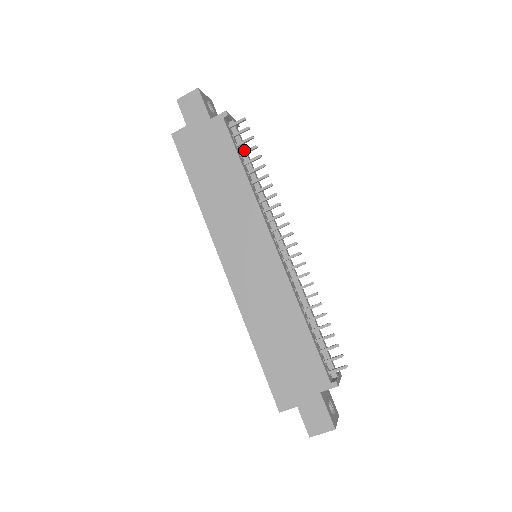
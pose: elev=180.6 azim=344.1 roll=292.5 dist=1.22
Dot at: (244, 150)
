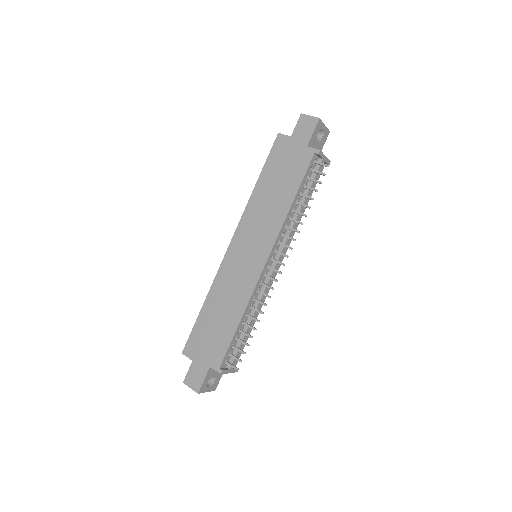
Dot at: (310, 185)
